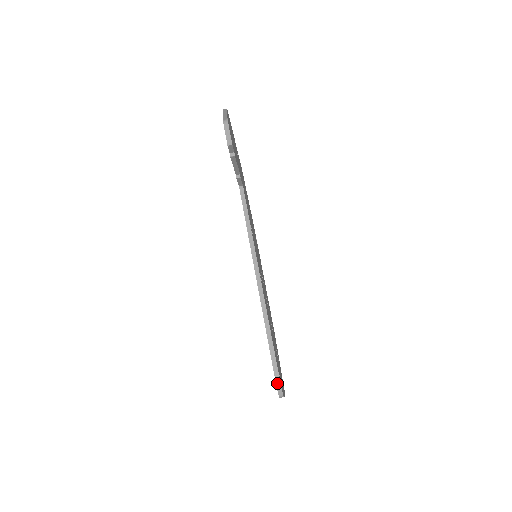
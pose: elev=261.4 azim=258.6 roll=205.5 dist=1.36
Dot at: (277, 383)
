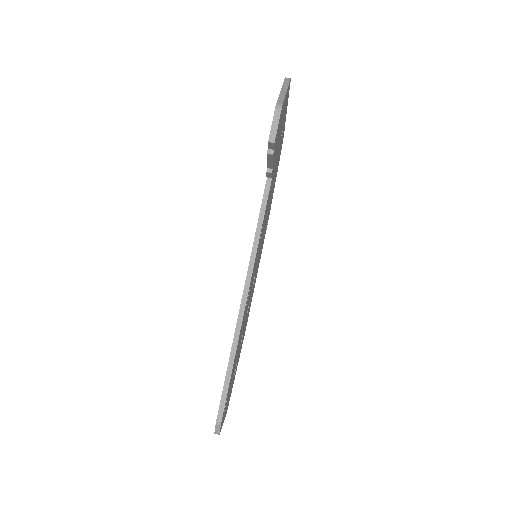
Dot at: (217, 422)
